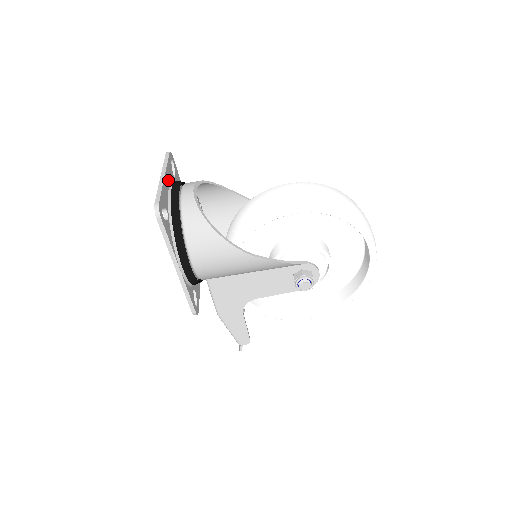
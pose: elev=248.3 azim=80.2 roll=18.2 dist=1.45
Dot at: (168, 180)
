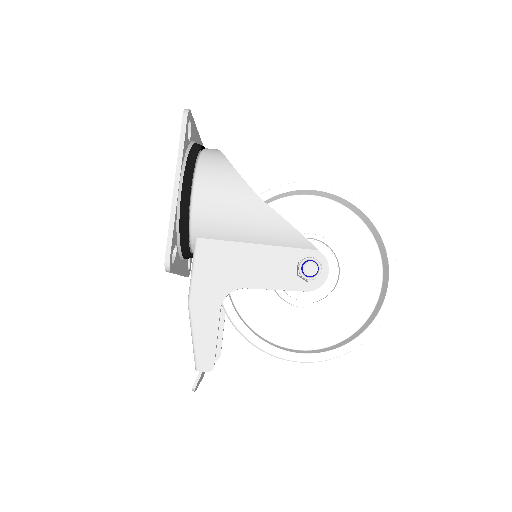
Dot at: (197, 143)
